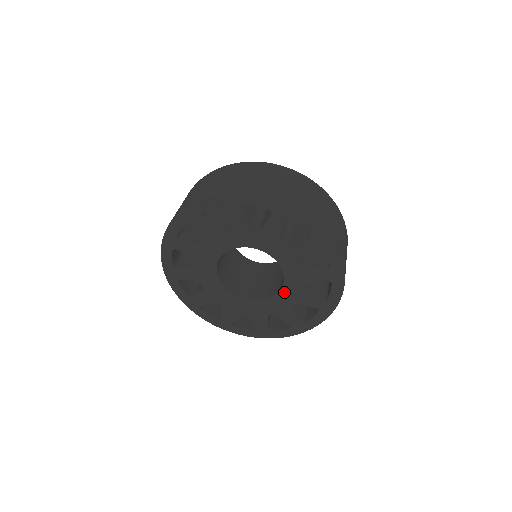
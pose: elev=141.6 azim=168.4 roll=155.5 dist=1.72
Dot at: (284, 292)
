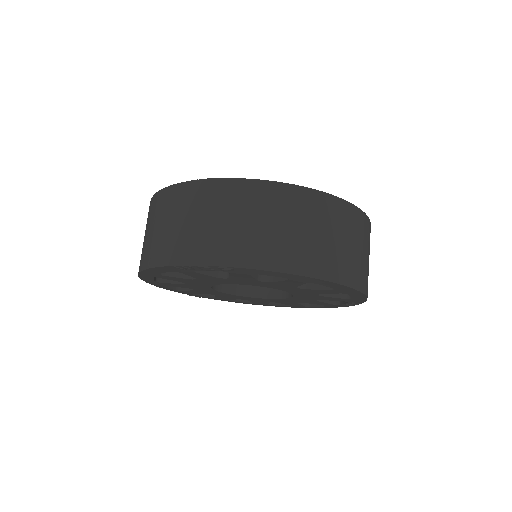
Dot at: (291, 299)
